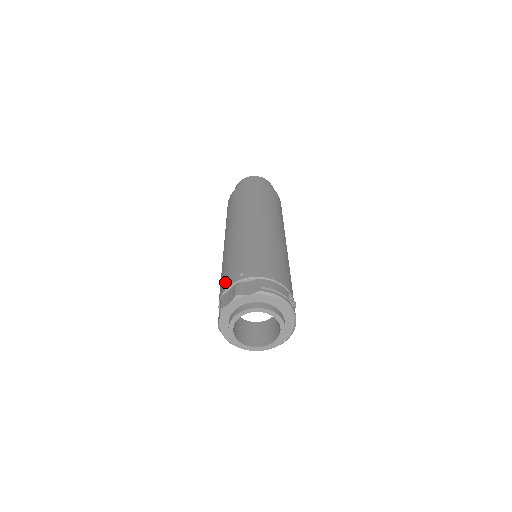
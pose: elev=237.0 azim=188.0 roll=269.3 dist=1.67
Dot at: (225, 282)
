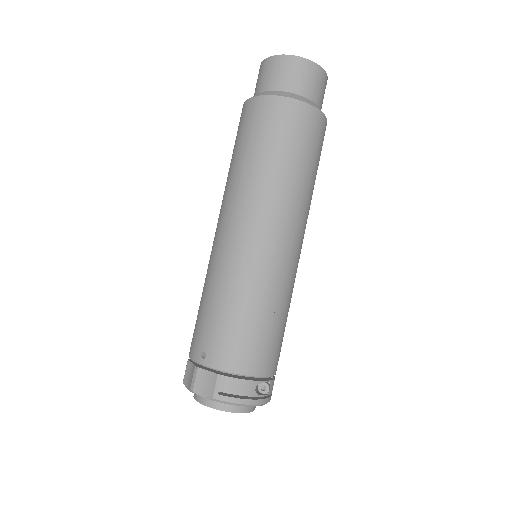
Dot at: (192, 342)
